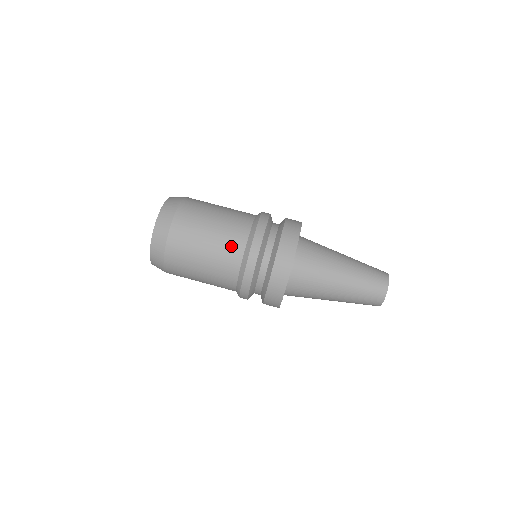
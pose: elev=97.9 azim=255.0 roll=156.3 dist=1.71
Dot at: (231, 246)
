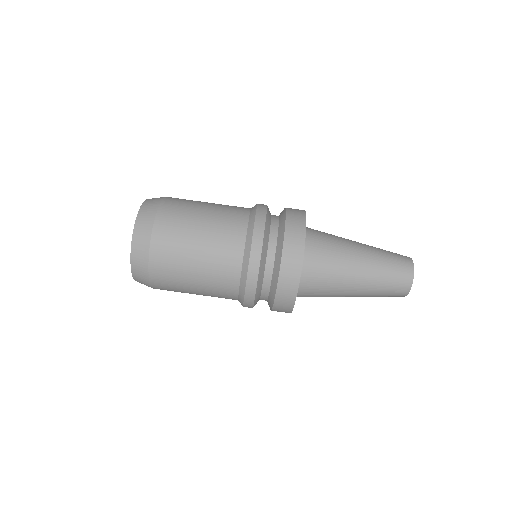
Dot at: (229, 238)
